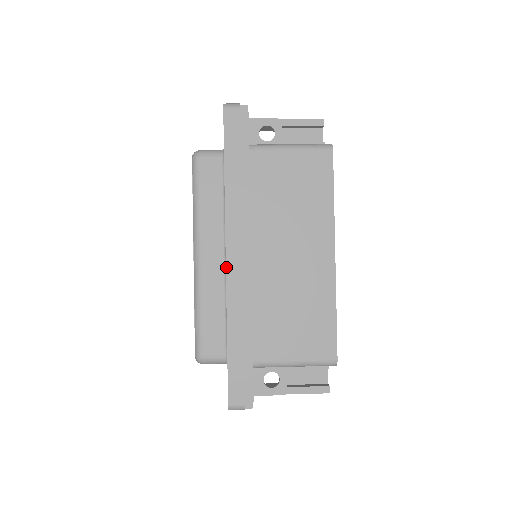
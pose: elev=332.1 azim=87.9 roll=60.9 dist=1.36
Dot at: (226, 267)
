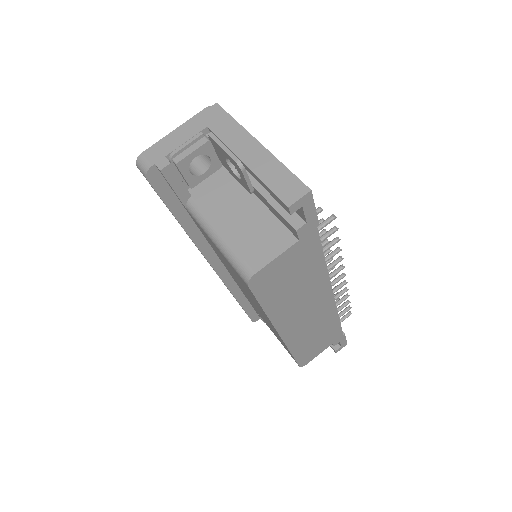
Dot at: occluded
